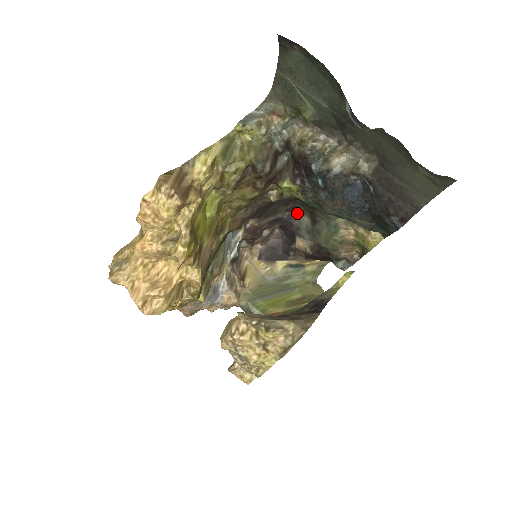
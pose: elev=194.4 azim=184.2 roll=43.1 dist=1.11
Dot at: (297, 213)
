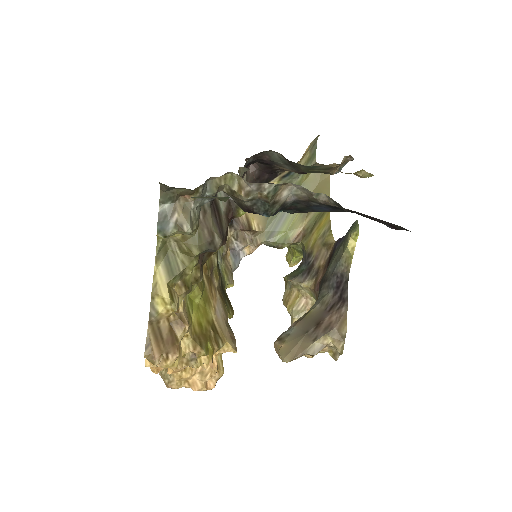
Dot at: occluded
